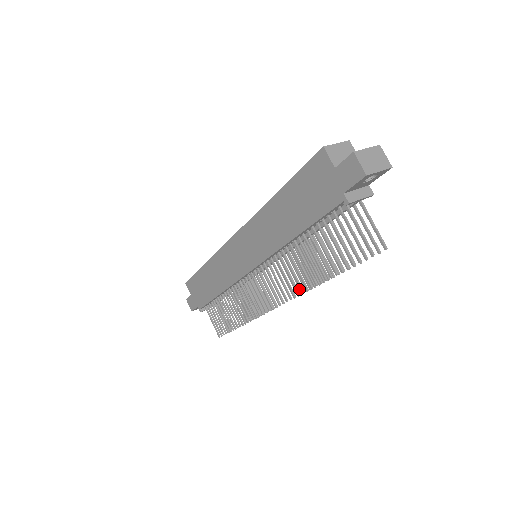
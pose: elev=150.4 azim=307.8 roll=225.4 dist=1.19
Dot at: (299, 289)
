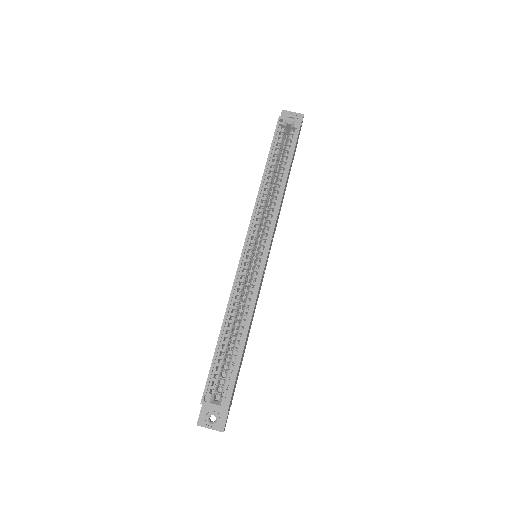
Dot at: occluded
